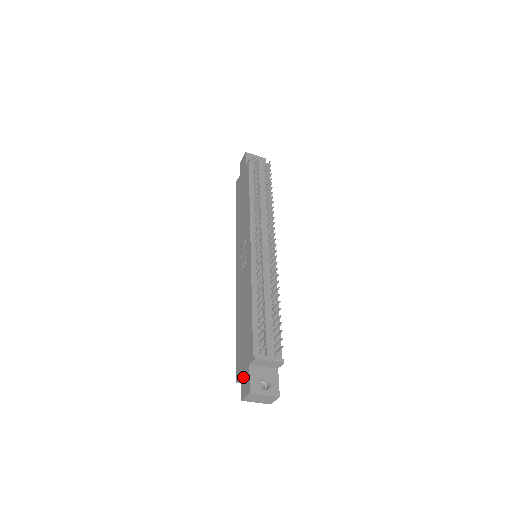
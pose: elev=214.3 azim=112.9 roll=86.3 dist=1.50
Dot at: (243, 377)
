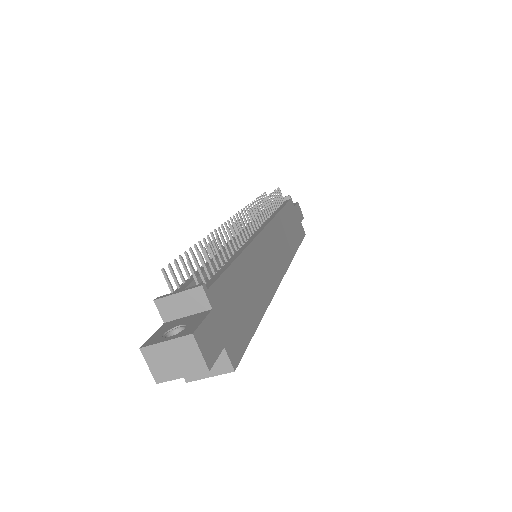
Dot at: occluded
